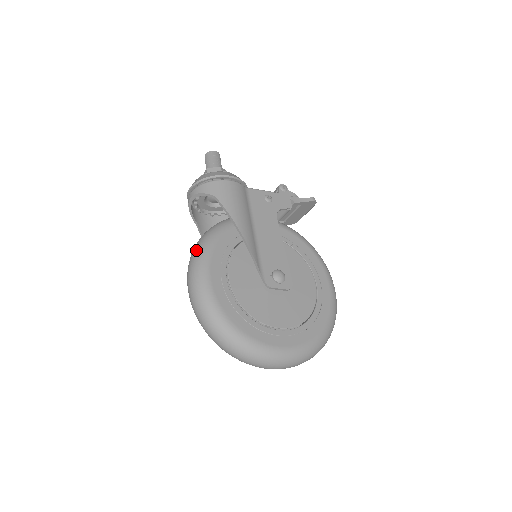
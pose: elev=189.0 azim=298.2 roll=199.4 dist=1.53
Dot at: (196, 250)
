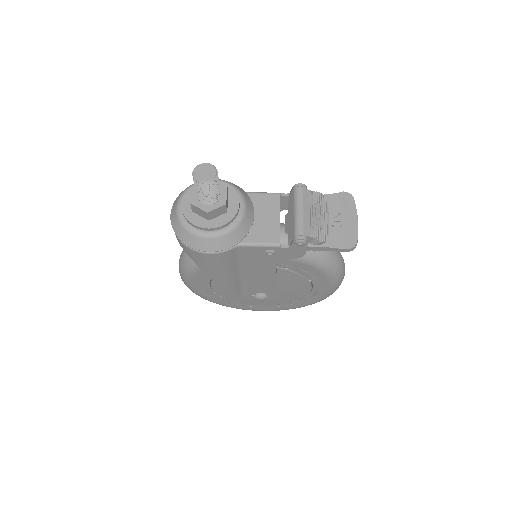
Dot at: (182, 263)
